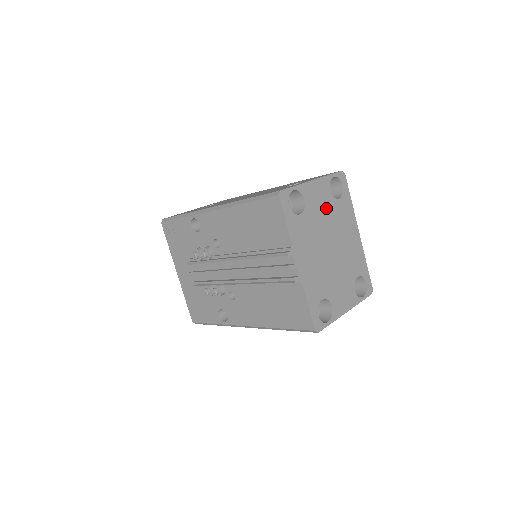
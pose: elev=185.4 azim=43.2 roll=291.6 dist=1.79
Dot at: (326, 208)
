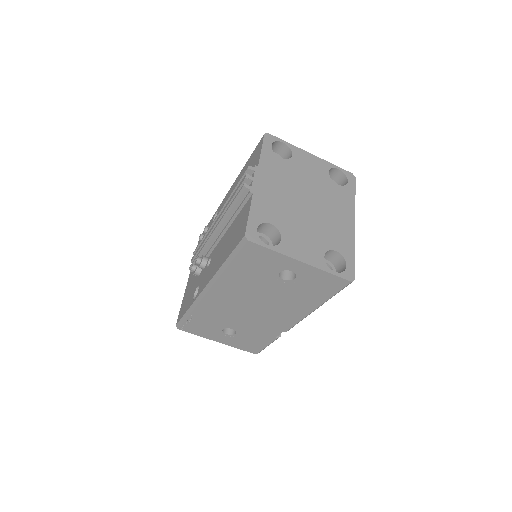
Dot at: (317, 178)
